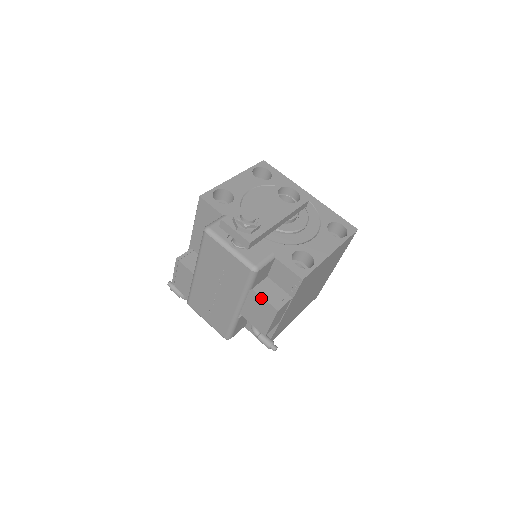
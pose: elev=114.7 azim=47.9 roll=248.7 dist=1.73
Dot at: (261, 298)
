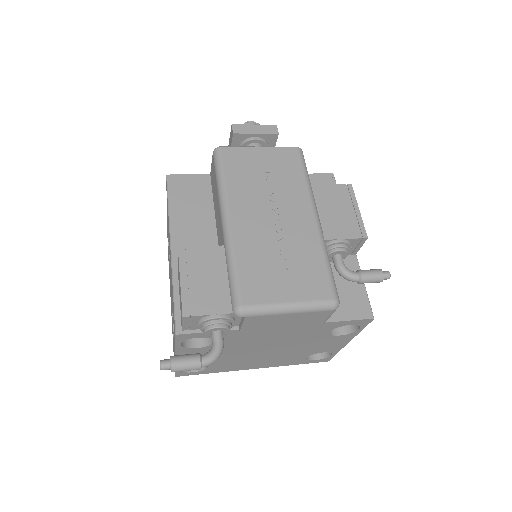
Dot at: (326, 186)
